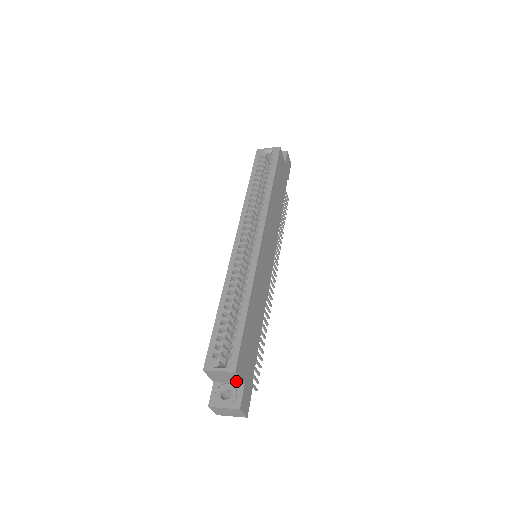
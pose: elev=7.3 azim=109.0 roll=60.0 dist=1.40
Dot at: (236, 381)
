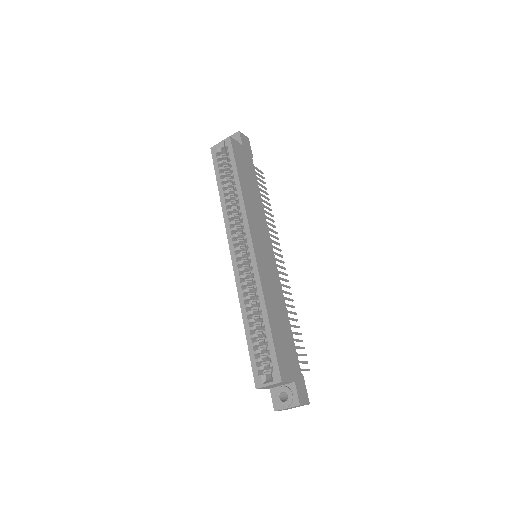
Dot at: (287, 383)
